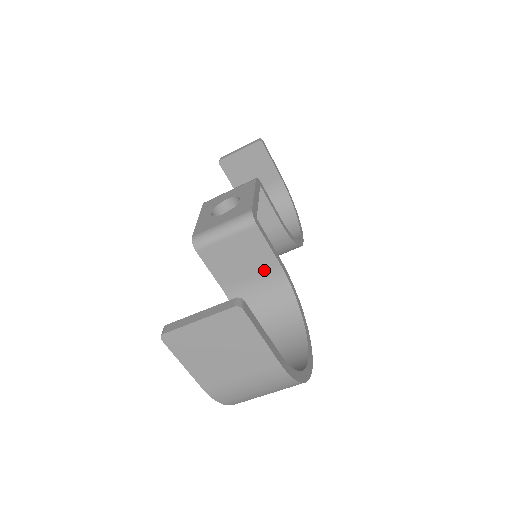
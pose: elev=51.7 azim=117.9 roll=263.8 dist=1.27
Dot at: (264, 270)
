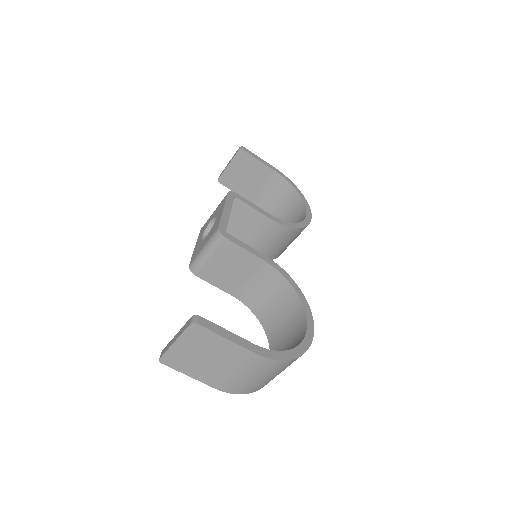
Dot at: (254, 270)
